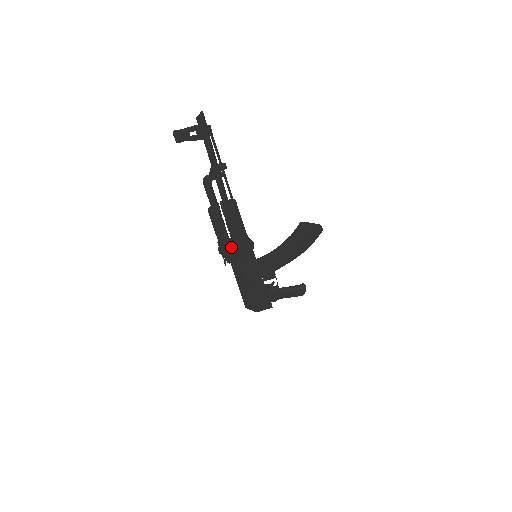
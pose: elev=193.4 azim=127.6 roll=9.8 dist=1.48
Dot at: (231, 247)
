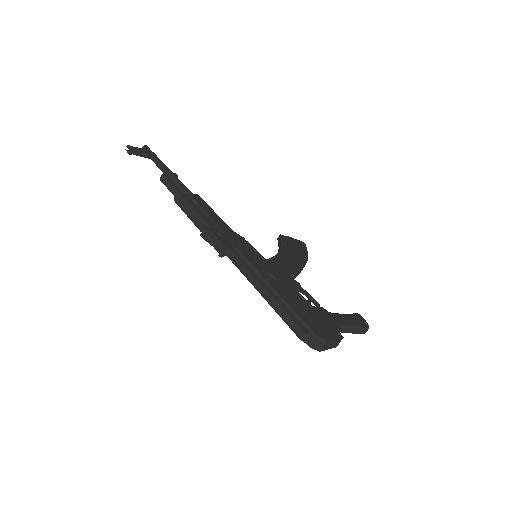
Dot at: (218, 231)
